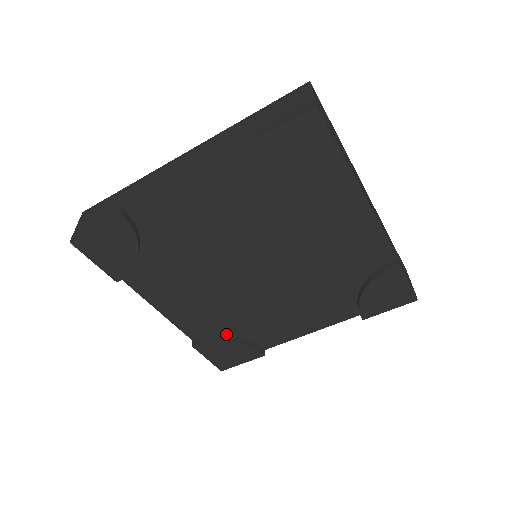
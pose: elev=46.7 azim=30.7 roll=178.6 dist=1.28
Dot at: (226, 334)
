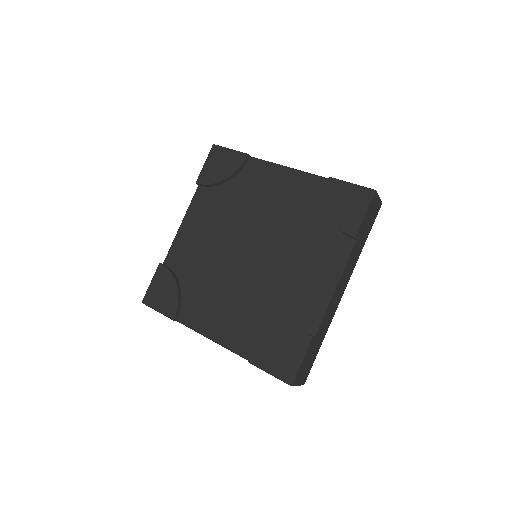
Dot at: (180, 281)
